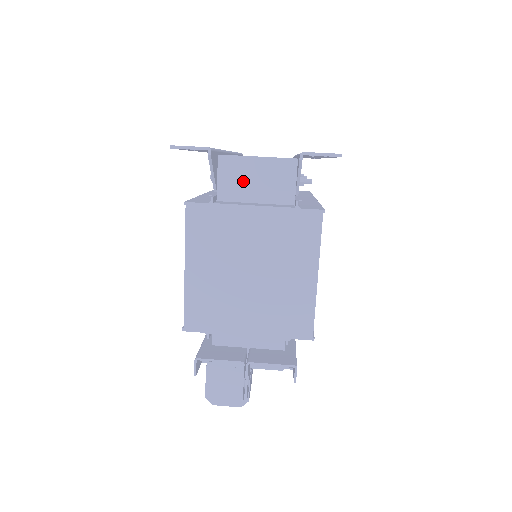
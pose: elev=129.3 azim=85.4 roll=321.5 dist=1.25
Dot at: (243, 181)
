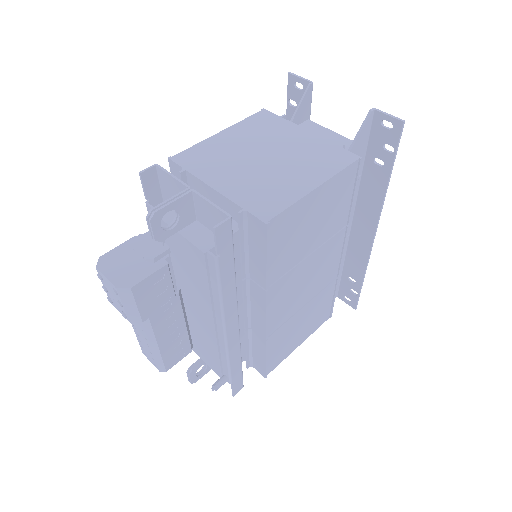
Dot at: occluded
